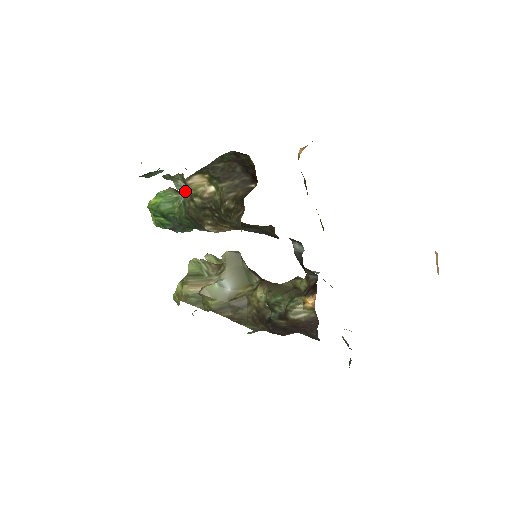
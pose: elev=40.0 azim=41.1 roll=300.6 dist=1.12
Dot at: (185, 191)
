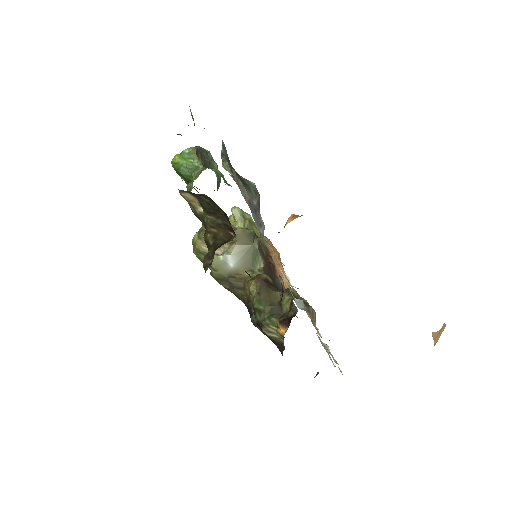
Dot at: (187, 189)
